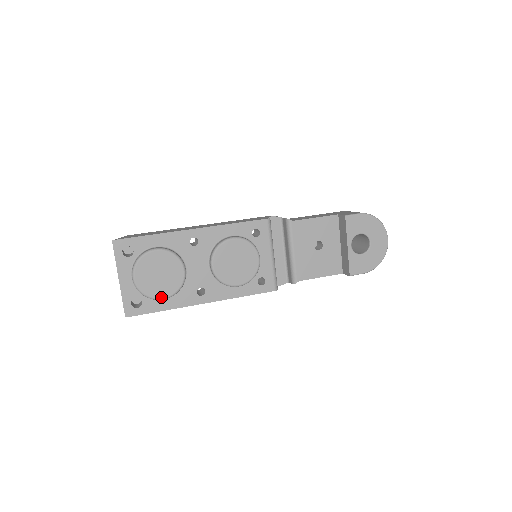
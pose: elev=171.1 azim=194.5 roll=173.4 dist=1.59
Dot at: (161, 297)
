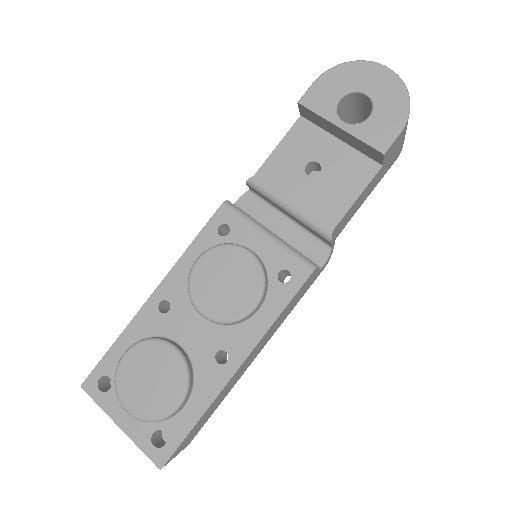
Dot at: (173, 406)
